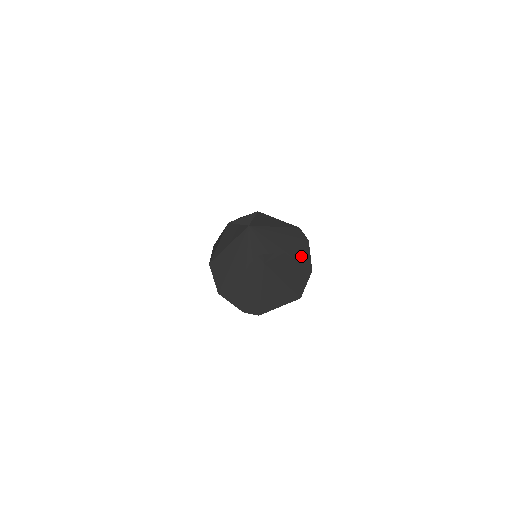
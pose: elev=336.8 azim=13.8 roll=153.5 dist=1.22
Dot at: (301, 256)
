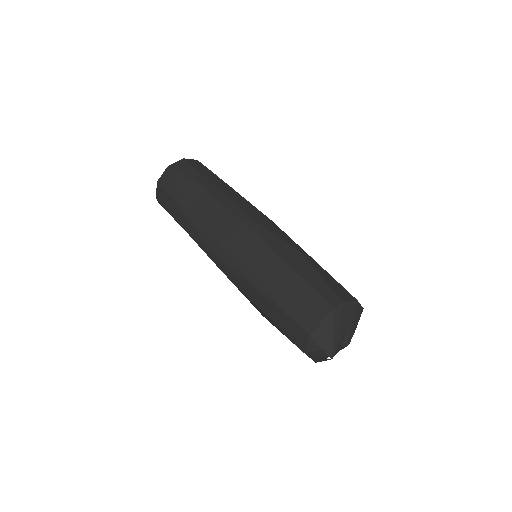
Dot at: (350, 311)
